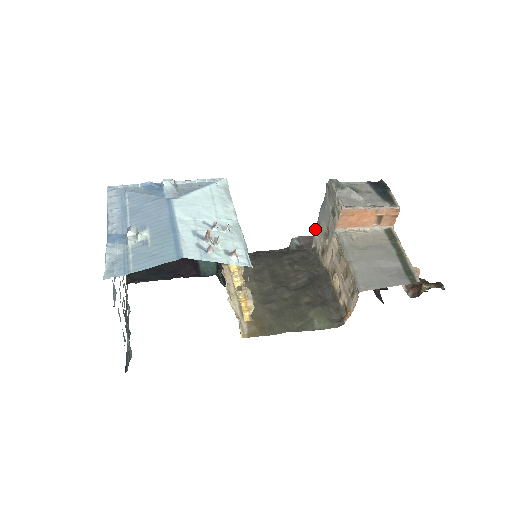
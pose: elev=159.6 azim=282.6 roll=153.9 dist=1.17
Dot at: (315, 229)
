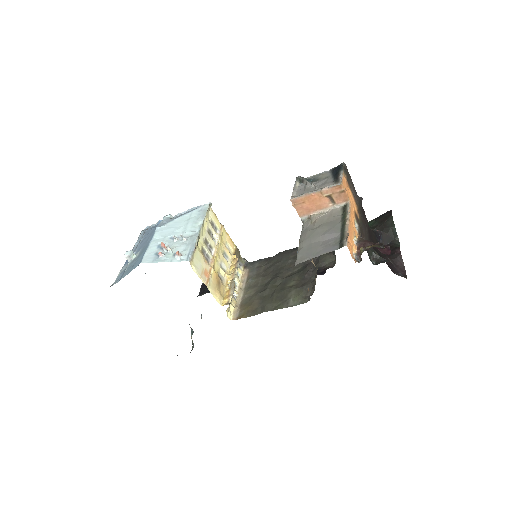
Dot at: occluded
